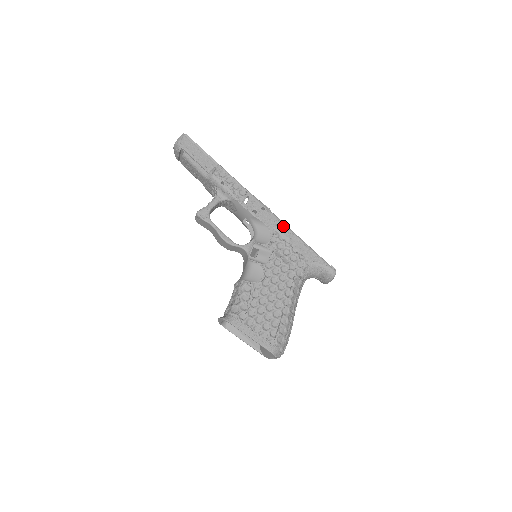
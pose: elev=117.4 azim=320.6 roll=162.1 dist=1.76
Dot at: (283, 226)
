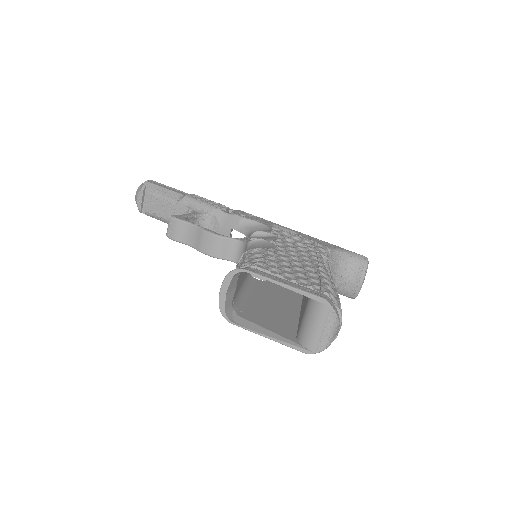
Dot at: (282, 226)
